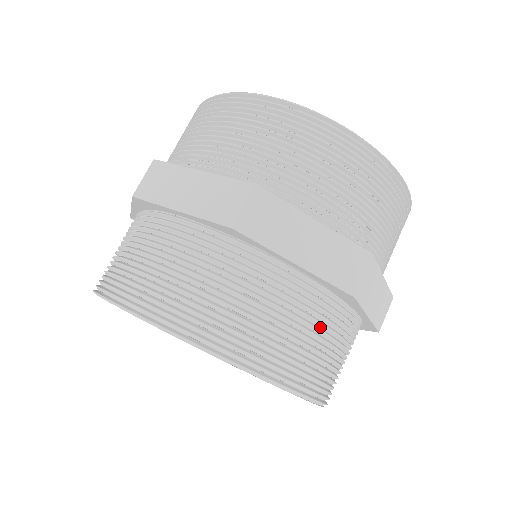
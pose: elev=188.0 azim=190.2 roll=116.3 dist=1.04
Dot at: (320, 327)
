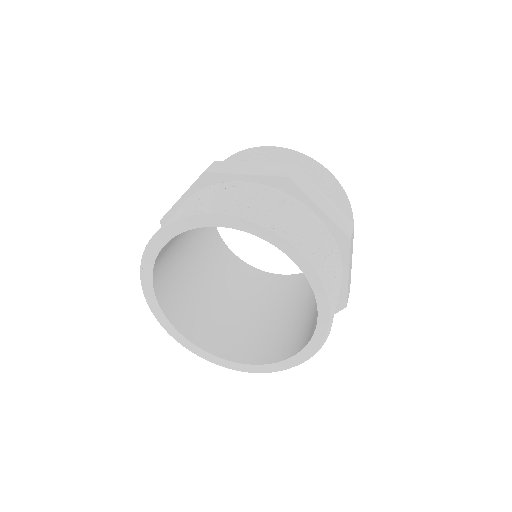
Dot at: occluded
